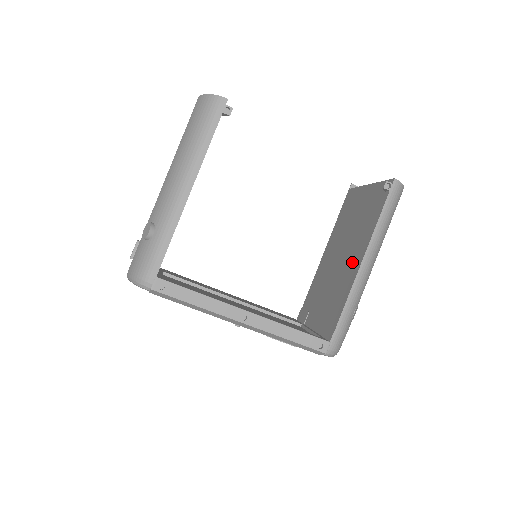
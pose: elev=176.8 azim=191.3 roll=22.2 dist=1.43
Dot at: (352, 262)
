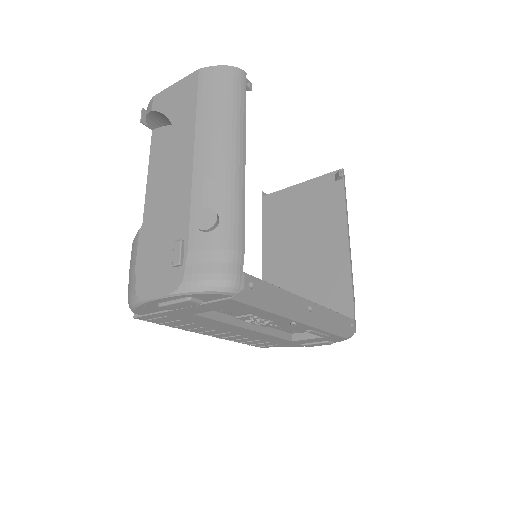
Dot at: (331, 247)
